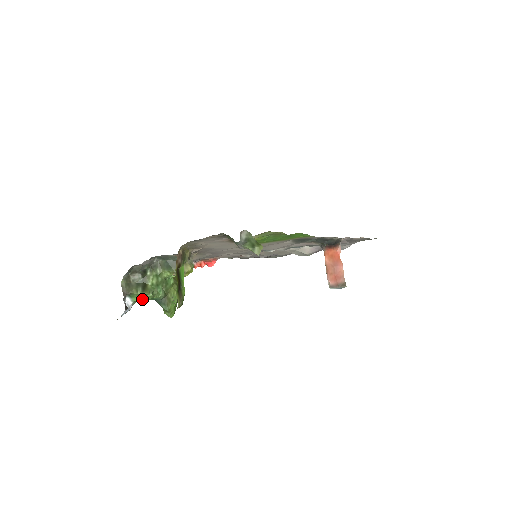
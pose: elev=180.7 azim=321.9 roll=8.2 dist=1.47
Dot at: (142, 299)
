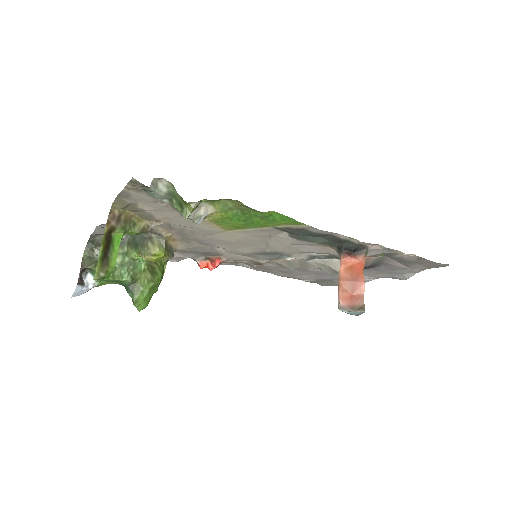
Dot at: (104, 279)
